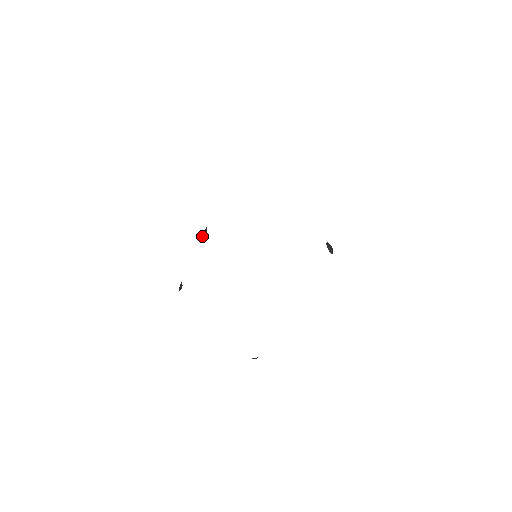
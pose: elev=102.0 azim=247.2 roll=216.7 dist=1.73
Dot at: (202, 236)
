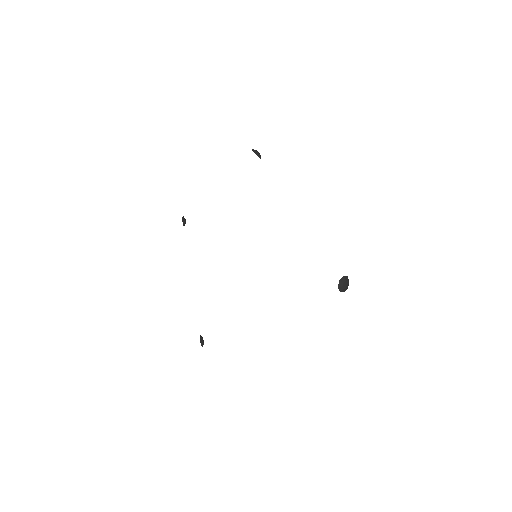
Dot at: occluded
